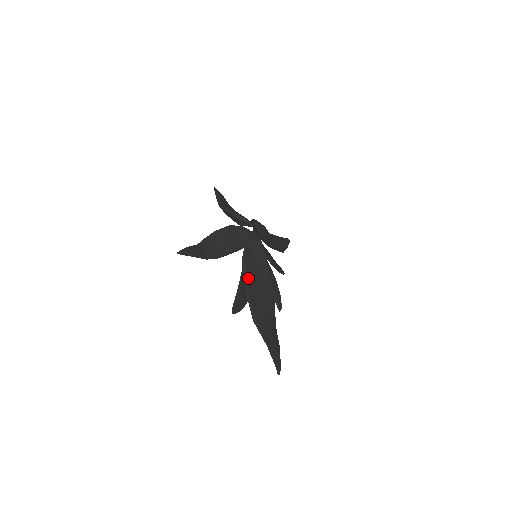
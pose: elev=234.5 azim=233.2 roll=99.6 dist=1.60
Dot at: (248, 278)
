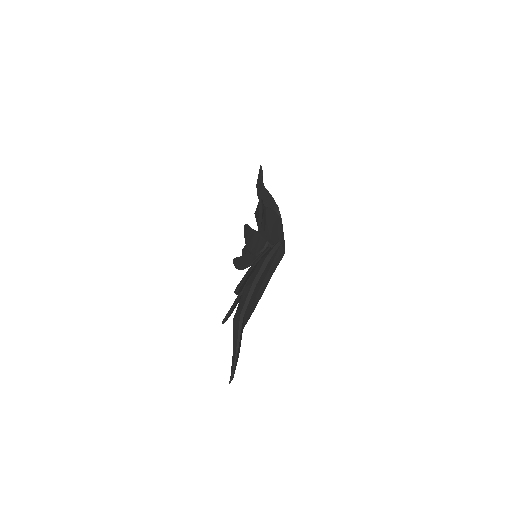
Dot at: (262, 274)
